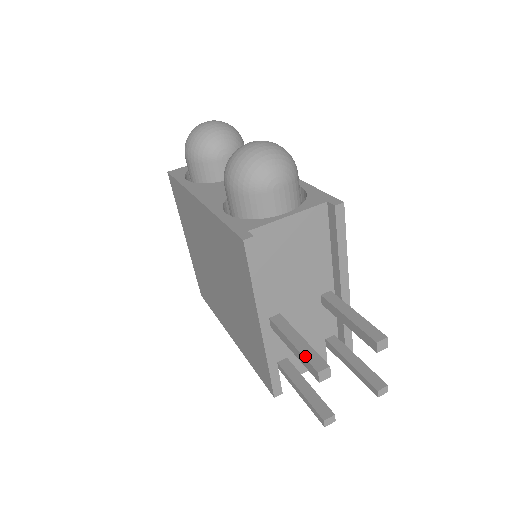
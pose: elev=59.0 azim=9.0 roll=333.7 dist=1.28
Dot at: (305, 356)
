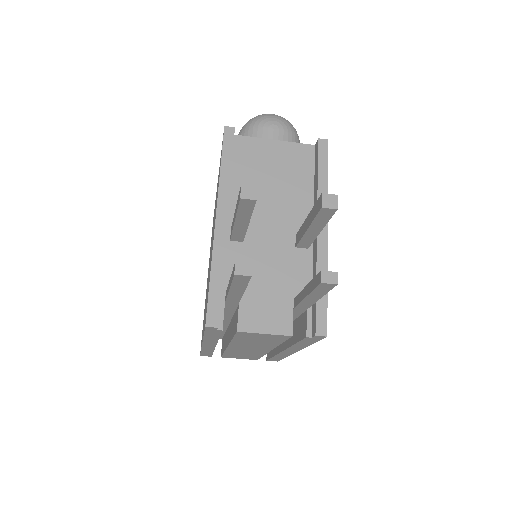
Dot at: occluded
